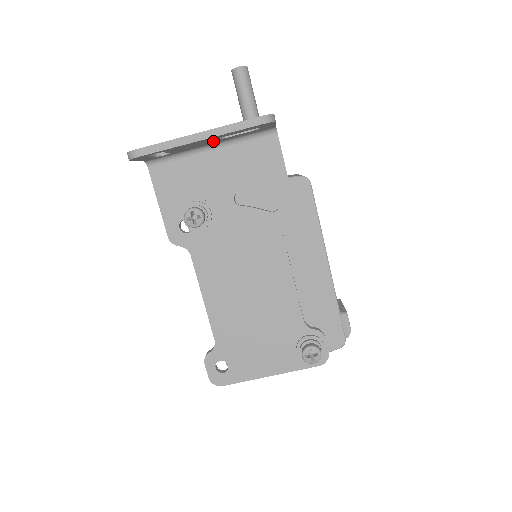
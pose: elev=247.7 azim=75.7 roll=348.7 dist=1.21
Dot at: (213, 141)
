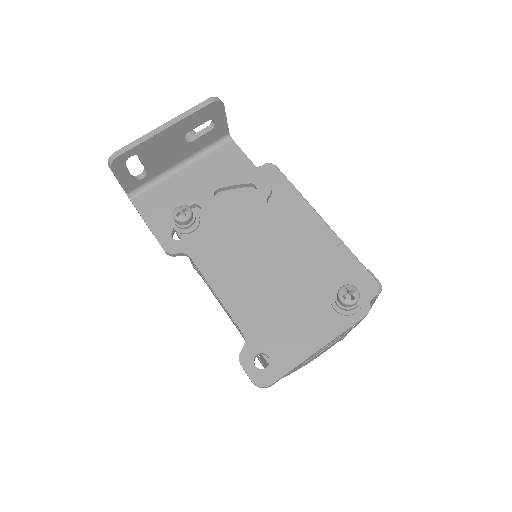
Dot at: (180, 149)
